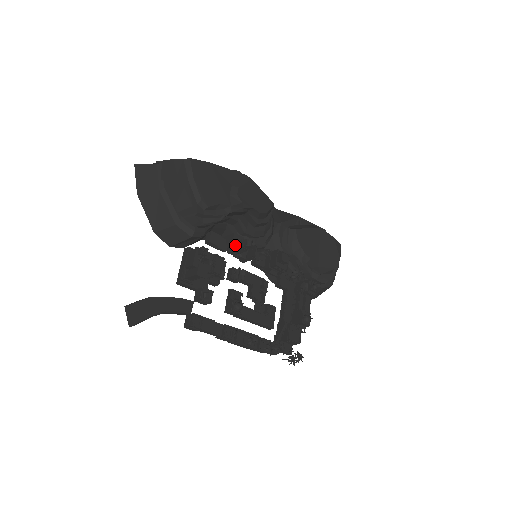
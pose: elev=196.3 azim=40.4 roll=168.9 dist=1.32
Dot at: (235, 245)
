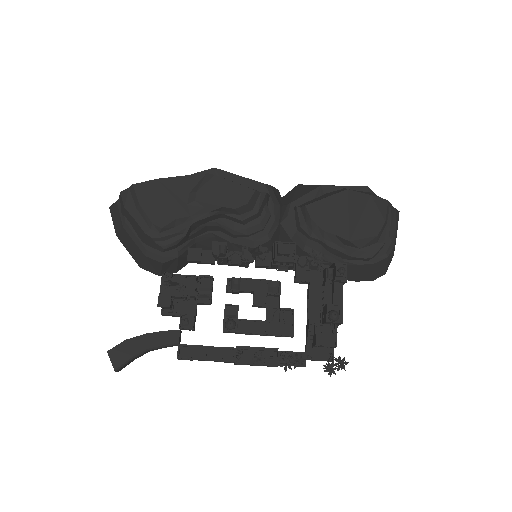
Dot at: (215, 255)
